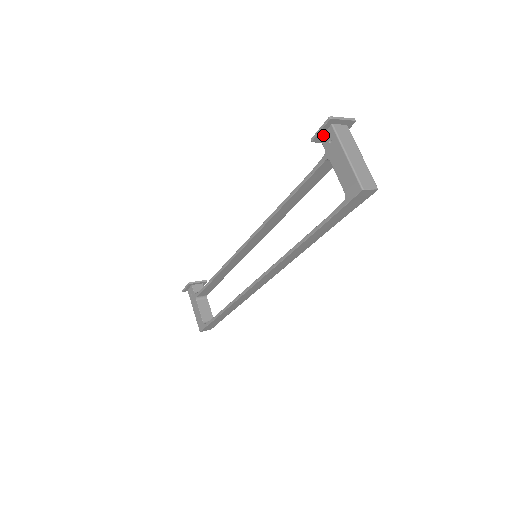
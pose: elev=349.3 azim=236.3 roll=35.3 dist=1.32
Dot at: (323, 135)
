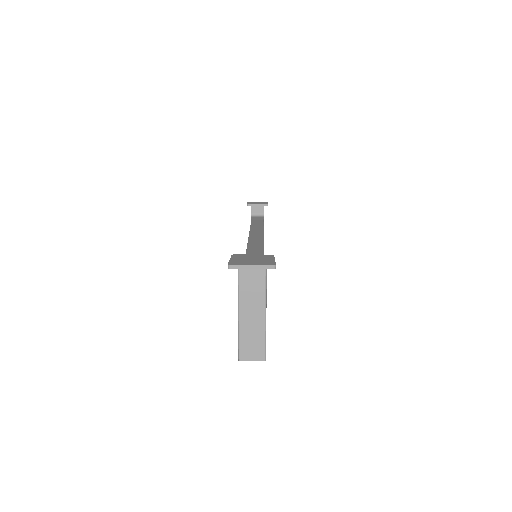
Dot at: occluded
